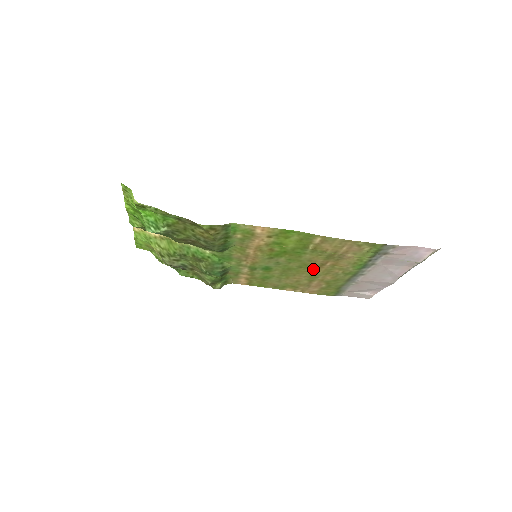
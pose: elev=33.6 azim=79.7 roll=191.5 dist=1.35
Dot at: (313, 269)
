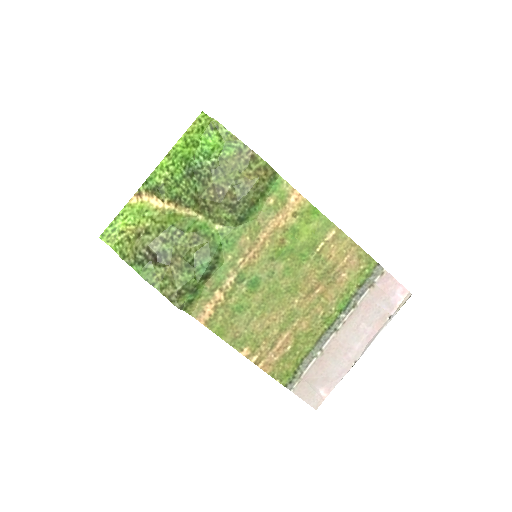
Dot at: (298, 299)
